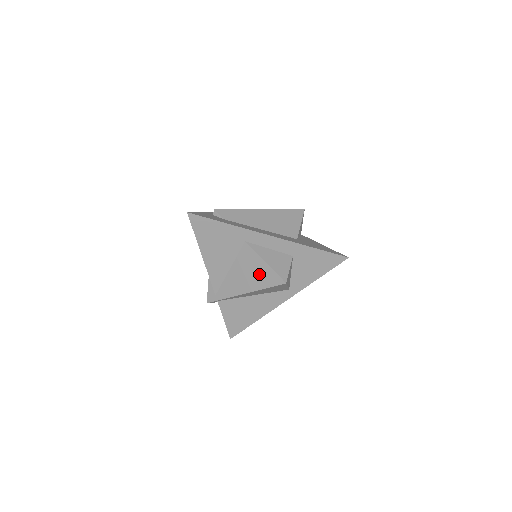
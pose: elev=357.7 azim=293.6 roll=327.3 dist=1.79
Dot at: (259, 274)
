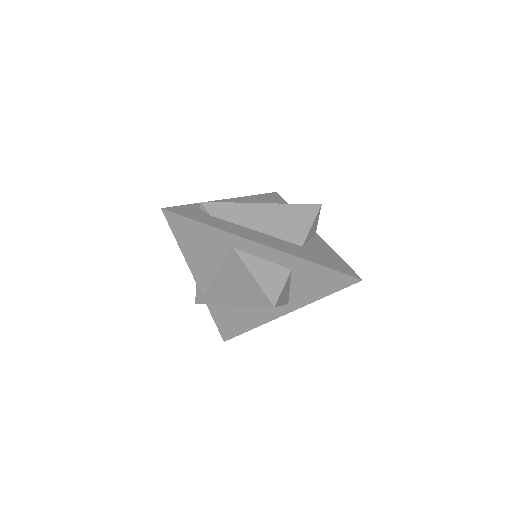
Dot at: (246, 288)
